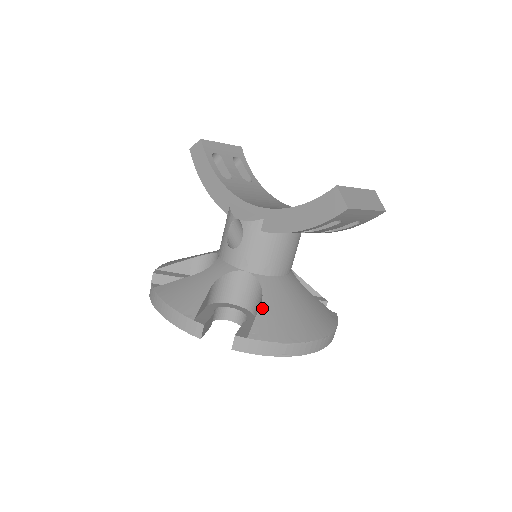
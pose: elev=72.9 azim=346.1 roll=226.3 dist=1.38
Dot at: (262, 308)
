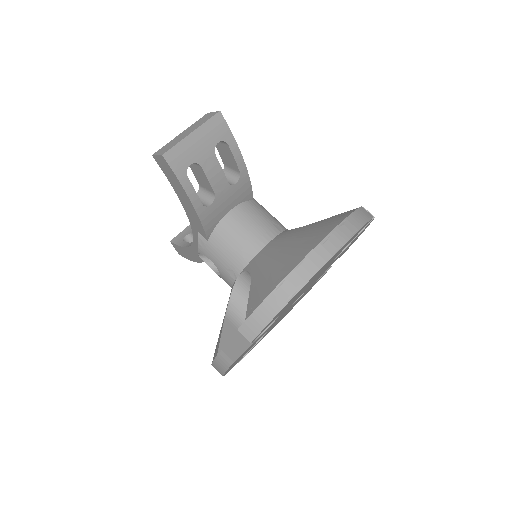
Dot at: (252, 286)
